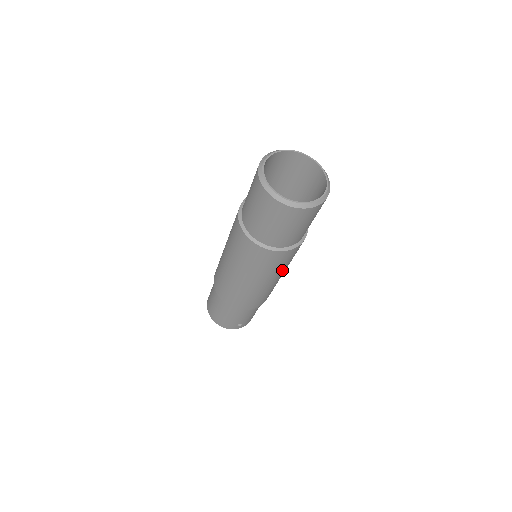
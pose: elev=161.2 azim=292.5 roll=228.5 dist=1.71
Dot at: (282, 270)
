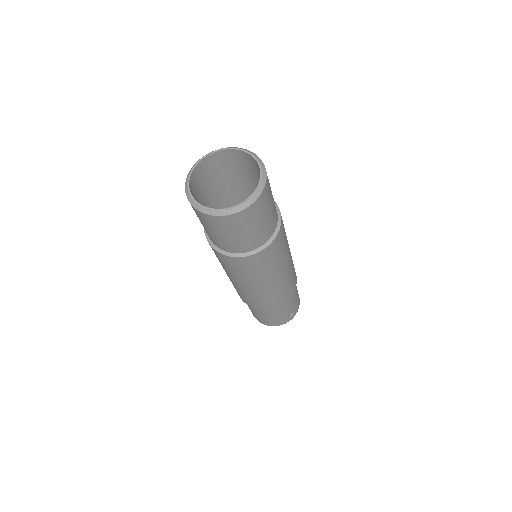
Dot at: (284, 256)
